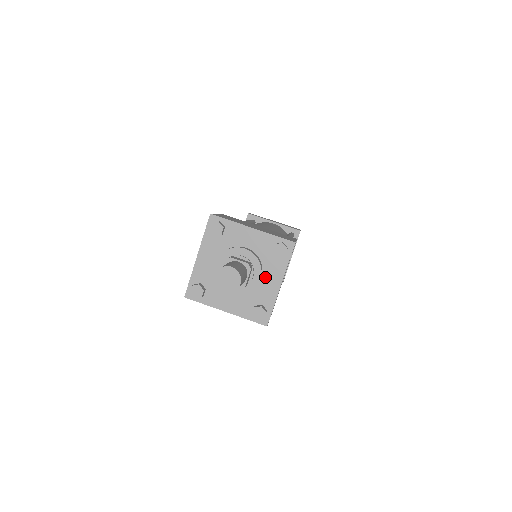
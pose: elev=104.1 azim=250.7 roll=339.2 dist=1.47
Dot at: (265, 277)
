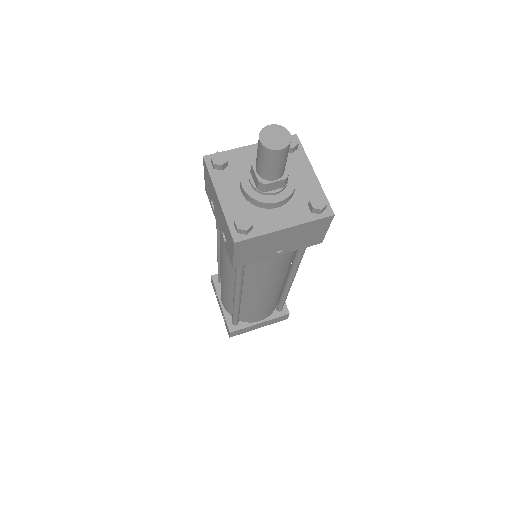
Dot at: occluded
